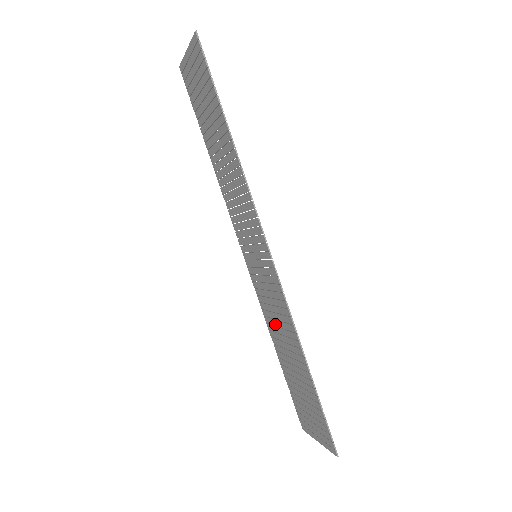
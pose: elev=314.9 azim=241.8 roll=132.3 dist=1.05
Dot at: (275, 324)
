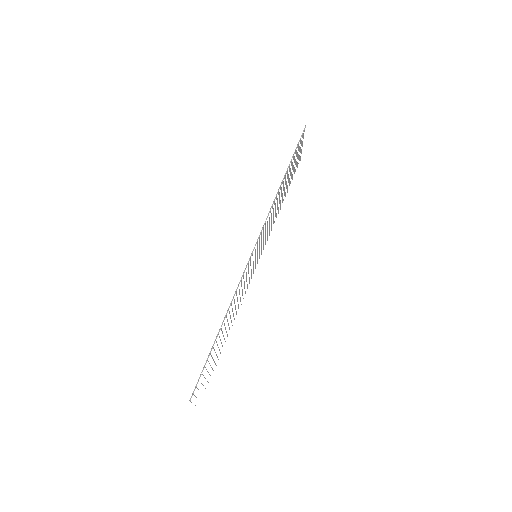
Dot at: occluded
